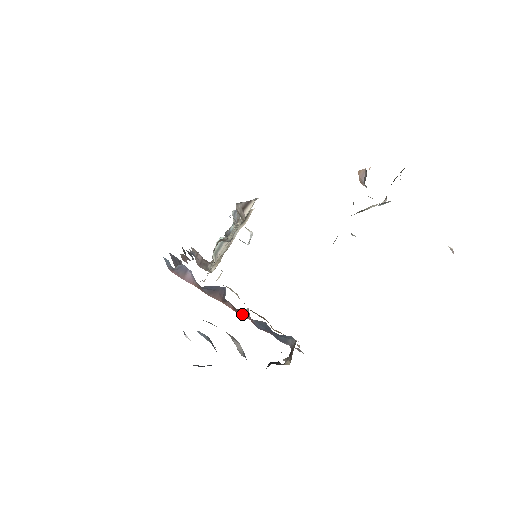
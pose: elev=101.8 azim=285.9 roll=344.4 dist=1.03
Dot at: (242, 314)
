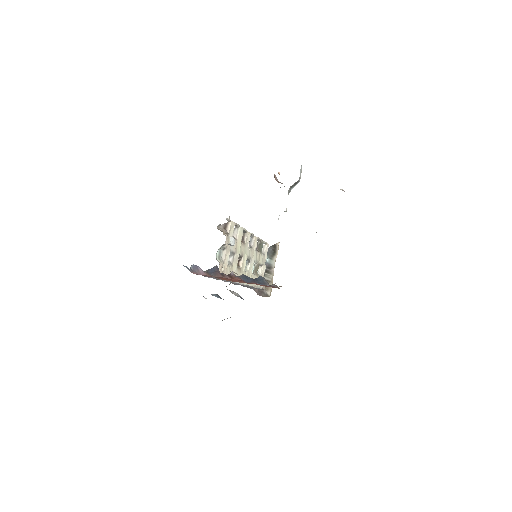
Dot at: (235, 279)
